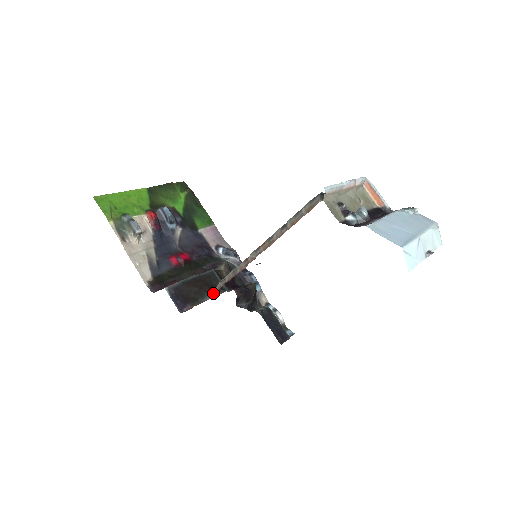
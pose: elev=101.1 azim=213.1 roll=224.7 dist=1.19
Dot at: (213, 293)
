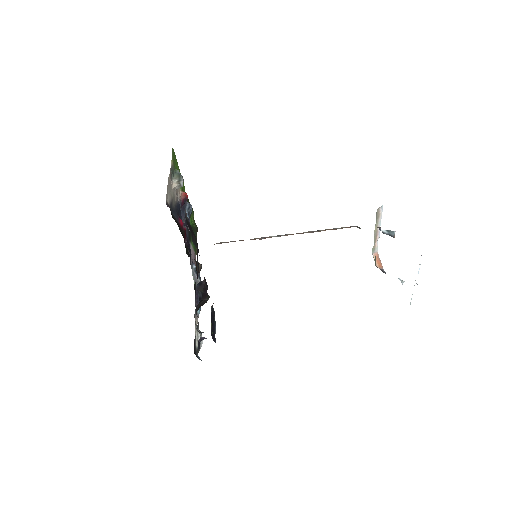
Dot at: occluded
